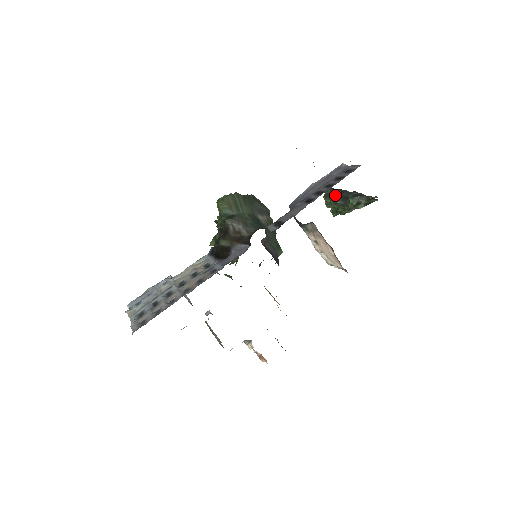
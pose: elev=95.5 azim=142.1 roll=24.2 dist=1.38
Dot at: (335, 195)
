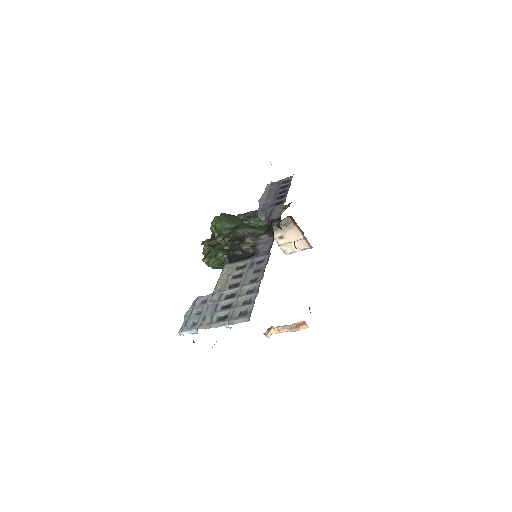
Dot at: (250, 216)
